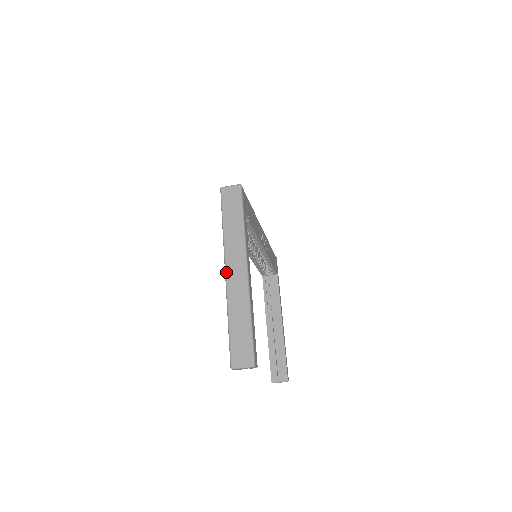
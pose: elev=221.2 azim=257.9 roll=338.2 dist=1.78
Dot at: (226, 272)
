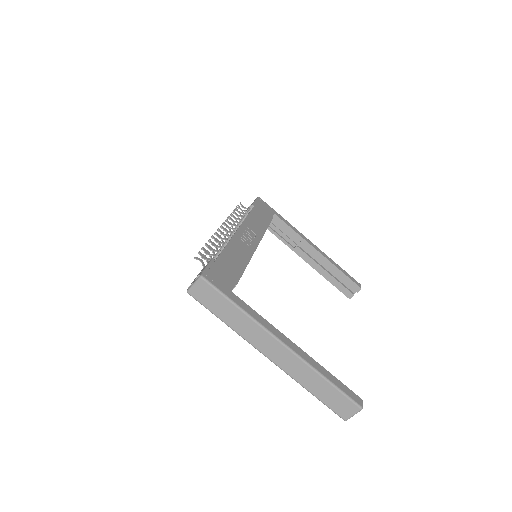
Dot at: (269, 359)
